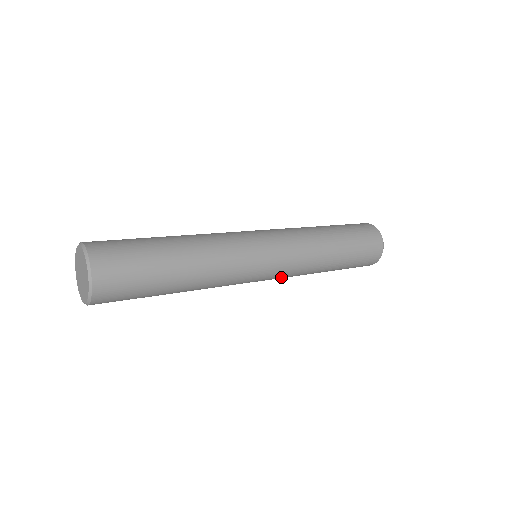
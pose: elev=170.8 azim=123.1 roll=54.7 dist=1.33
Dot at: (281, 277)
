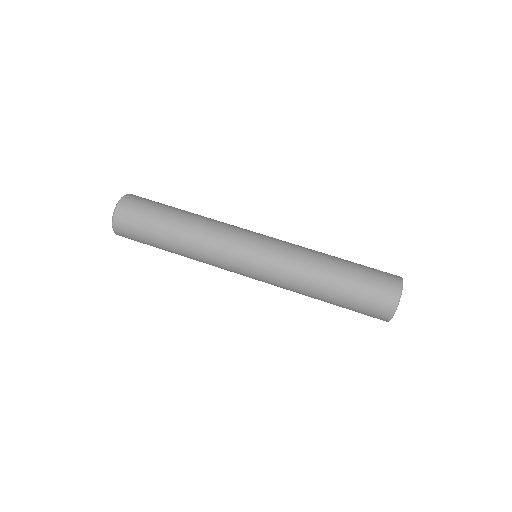
Dot at: (269, 283)
